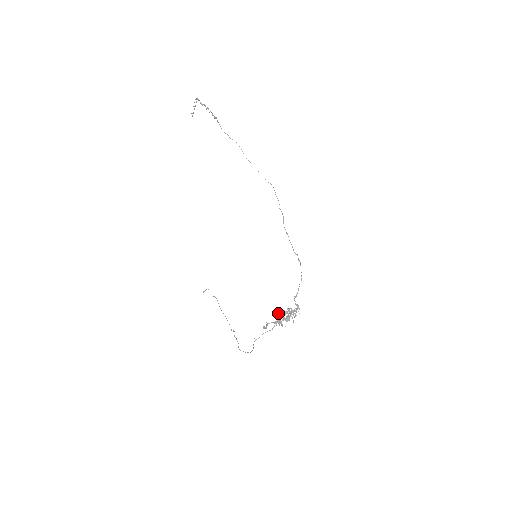
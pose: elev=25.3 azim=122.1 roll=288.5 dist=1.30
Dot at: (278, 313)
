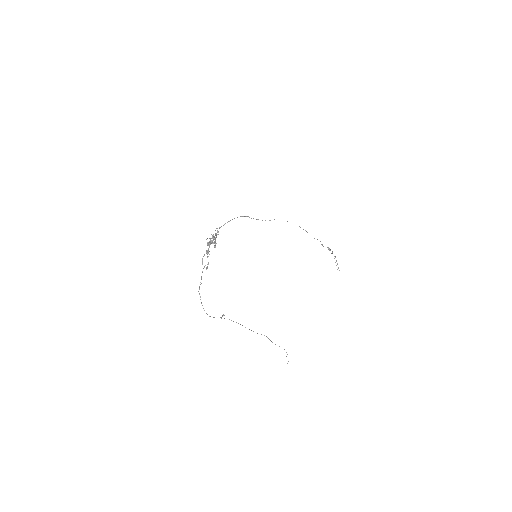
Dot at: occluded
